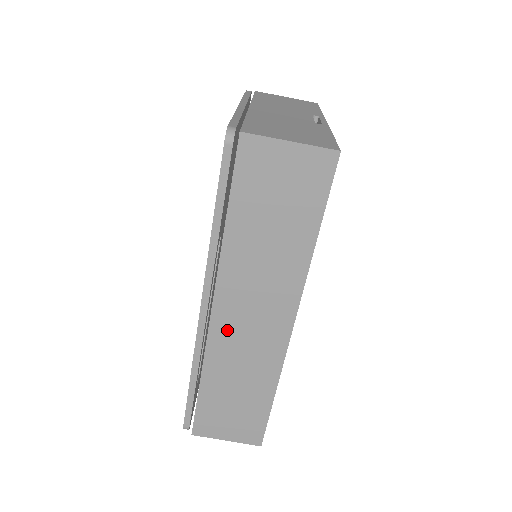
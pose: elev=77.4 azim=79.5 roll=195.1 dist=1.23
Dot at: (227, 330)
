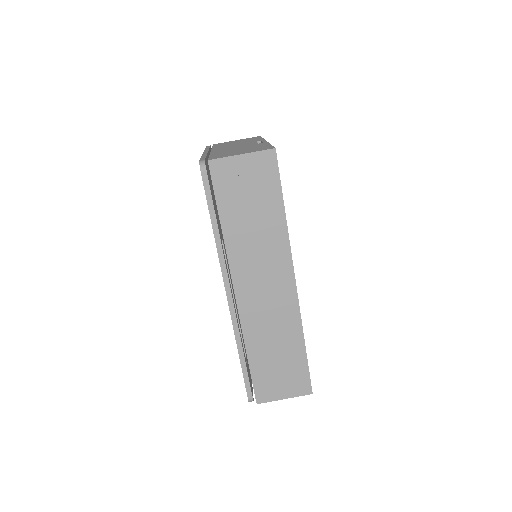
Dot at: (251, 304)
